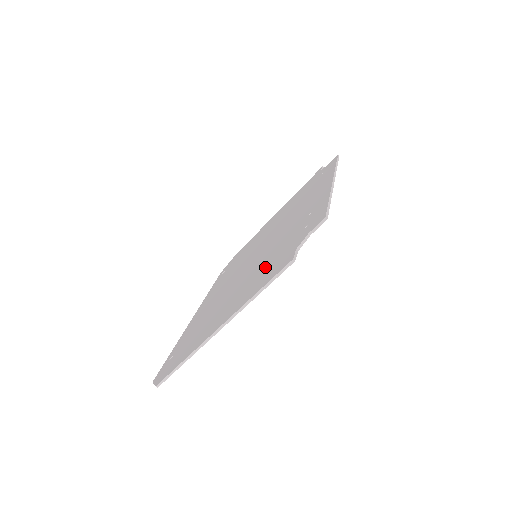
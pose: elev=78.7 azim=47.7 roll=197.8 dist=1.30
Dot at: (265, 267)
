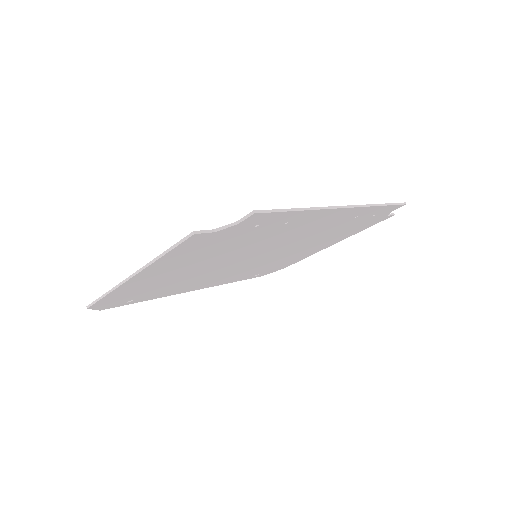
Dot at: occluded
